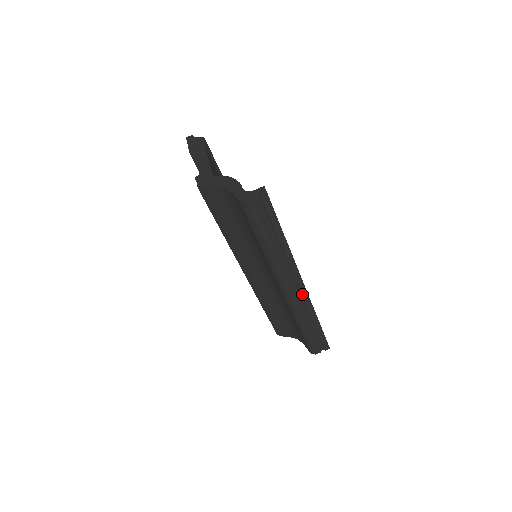
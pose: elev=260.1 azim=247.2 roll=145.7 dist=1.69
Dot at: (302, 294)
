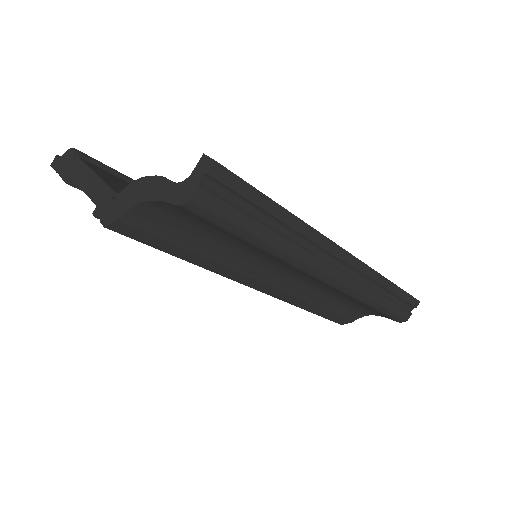
Dot at: (355, 268)
